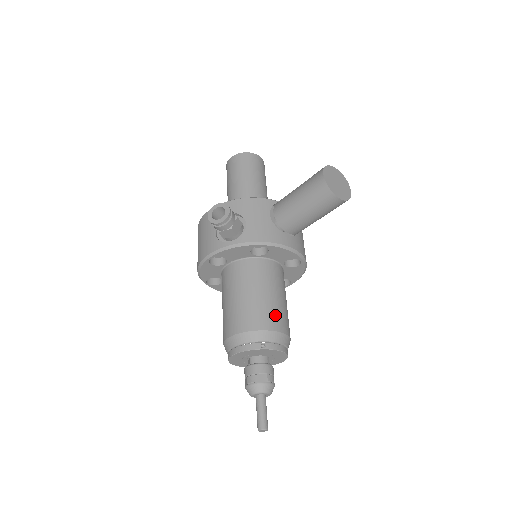
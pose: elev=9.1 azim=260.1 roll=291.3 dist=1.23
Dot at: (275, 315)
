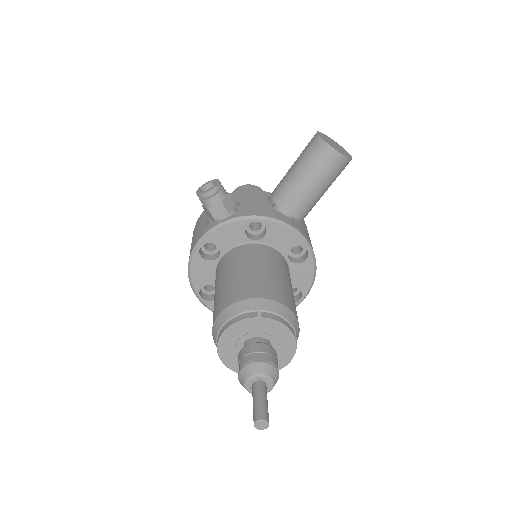
Dot at: (275, 288)
